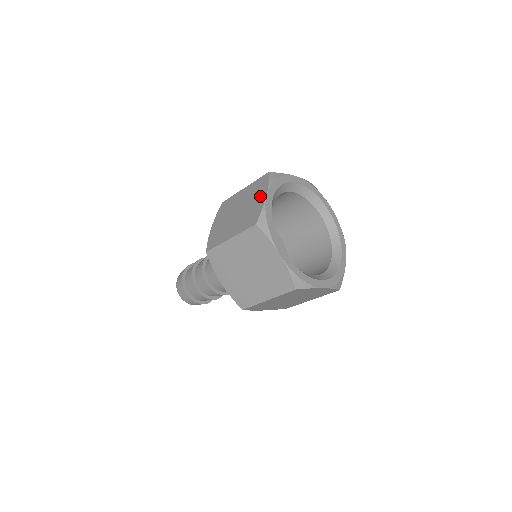
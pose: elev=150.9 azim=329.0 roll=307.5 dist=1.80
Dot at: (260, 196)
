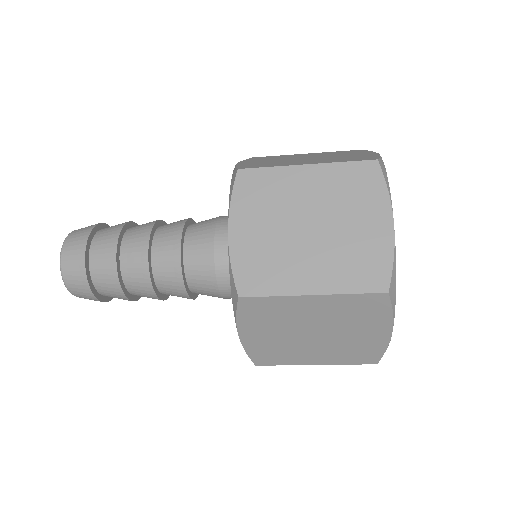
Dot at: (375, 218)
